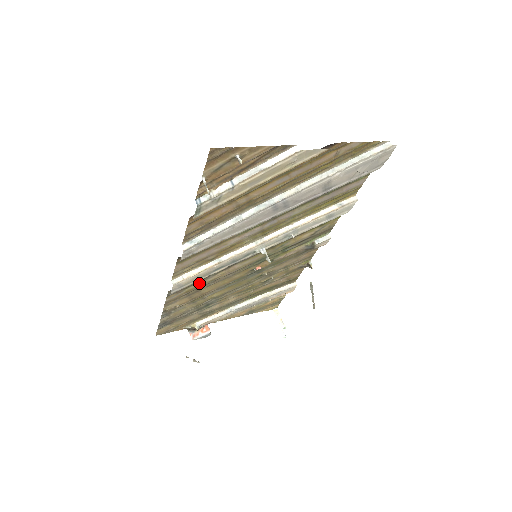
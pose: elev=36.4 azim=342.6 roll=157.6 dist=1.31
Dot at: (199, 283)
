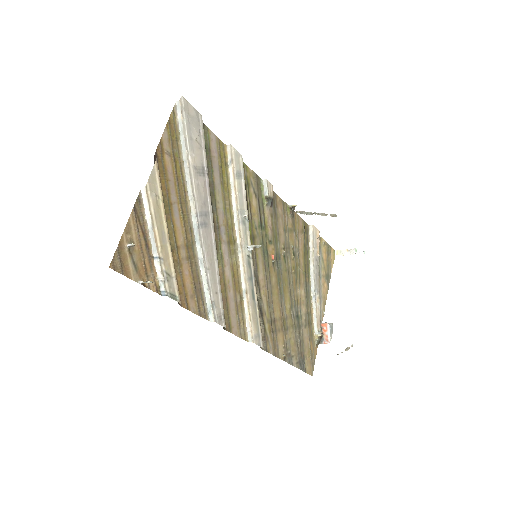
Dot at: (265, 318)
